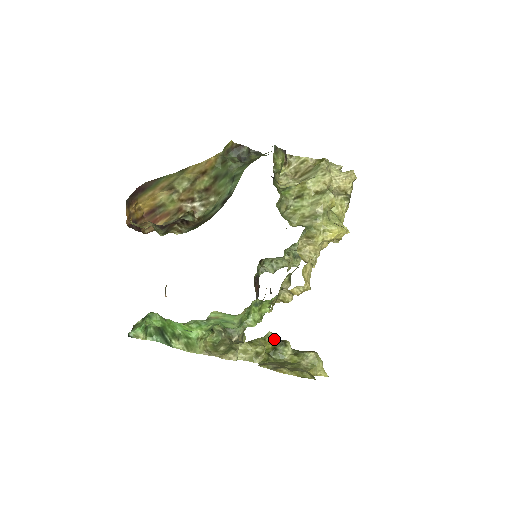
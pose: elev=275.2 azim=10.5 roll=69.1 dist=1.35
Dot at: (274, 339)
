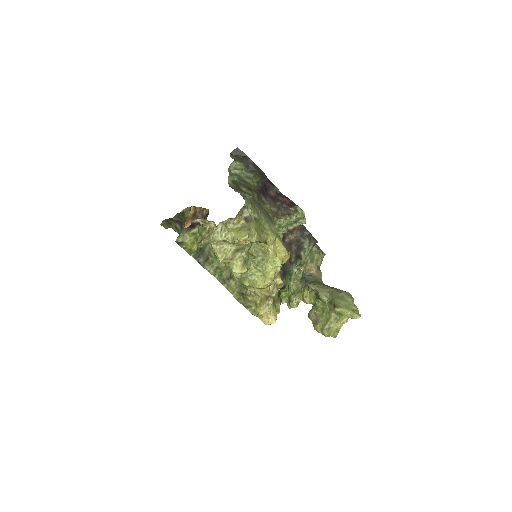
Dot at: occluded
